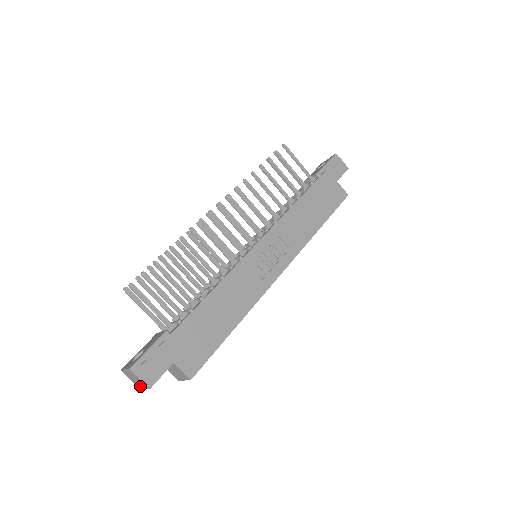
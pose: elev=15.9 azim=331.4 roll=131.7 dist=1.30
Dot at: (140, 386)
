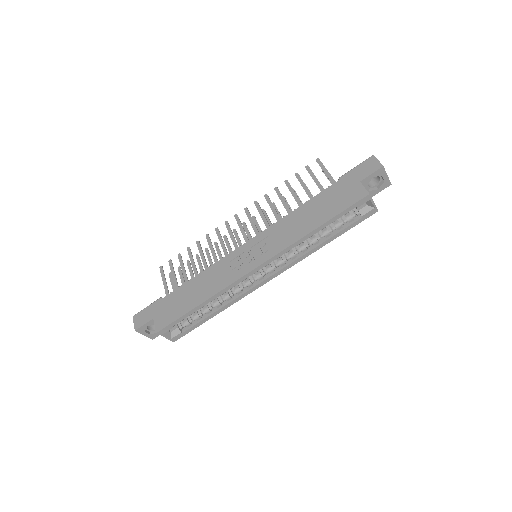
Dot at: (146, 334)
